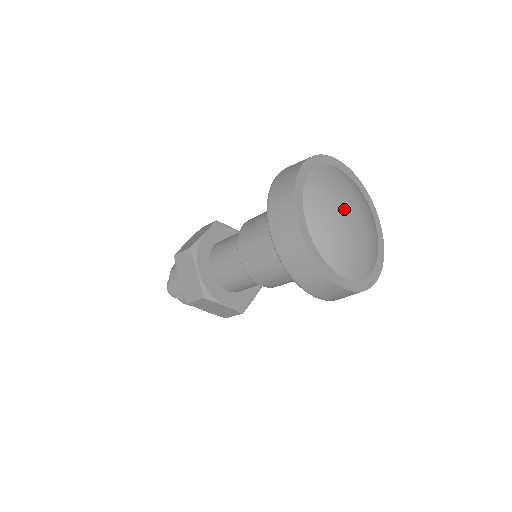
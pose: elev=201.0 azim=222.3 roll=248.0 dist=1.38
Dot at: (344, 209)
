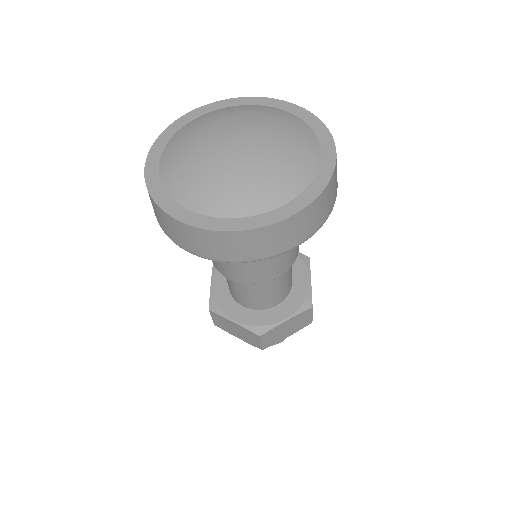
Dot at: (214, 151)
